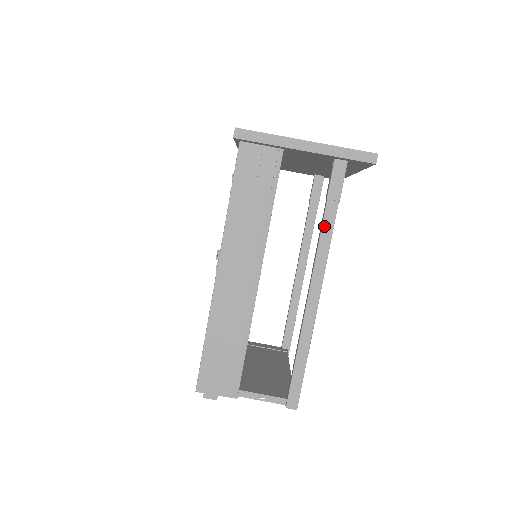
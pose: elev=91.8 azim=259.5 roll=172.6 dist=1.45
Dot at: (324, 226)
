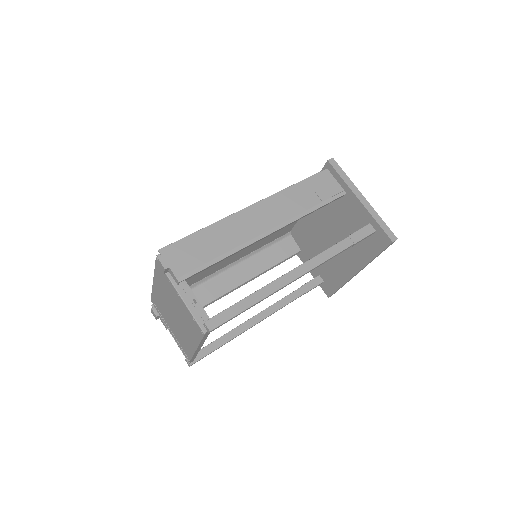
Dot at: (335, 247)
